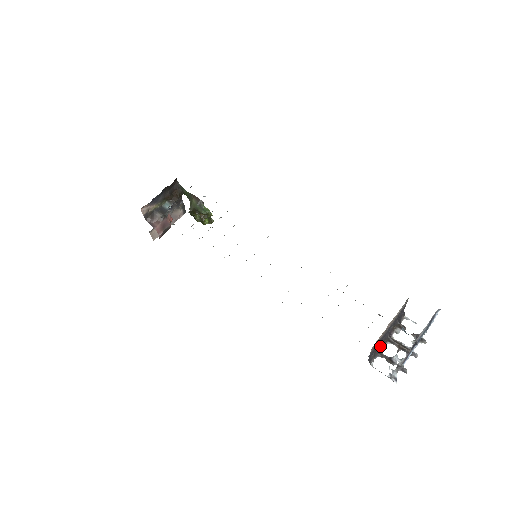
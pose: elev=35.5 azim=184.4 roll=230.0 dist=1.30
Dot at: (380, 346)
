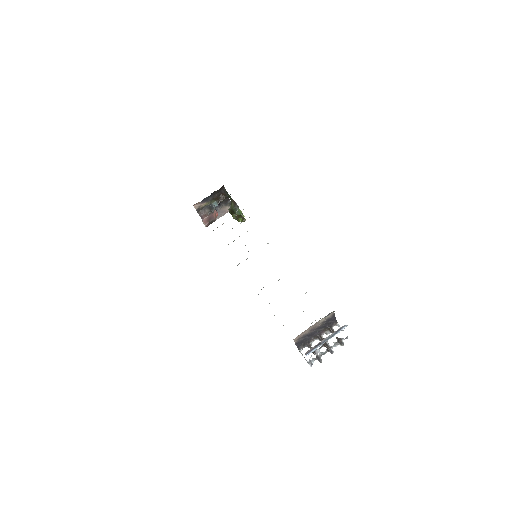
Dot at: (310, 340)
